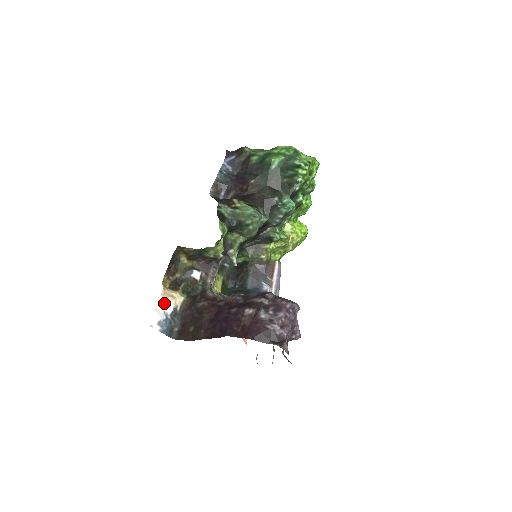
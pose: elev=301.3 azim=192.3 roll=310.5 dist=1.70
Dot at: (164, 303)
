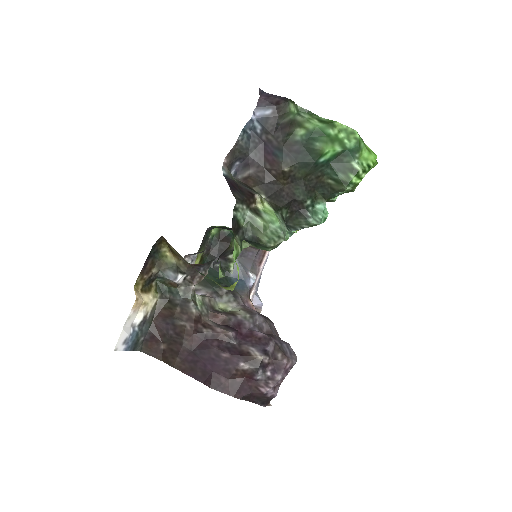
Dot at: (134, 315)
